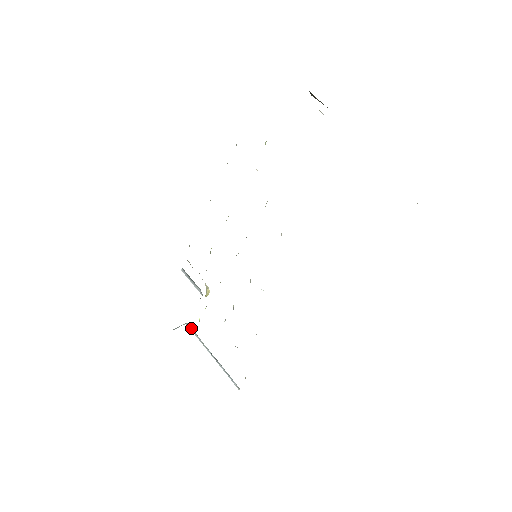
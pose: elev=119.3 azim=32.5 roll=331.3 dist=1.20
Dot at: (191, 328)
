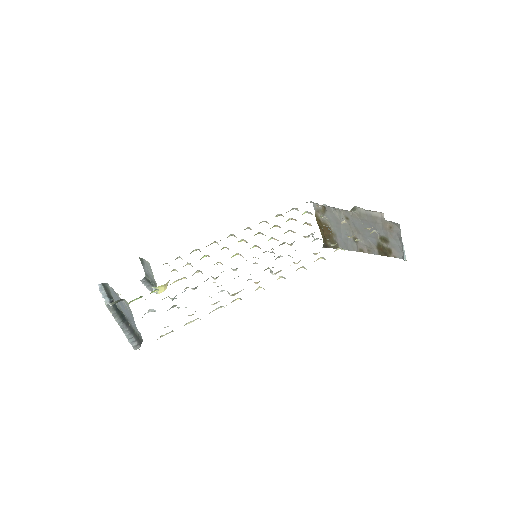
Dot at: (111, 306)
